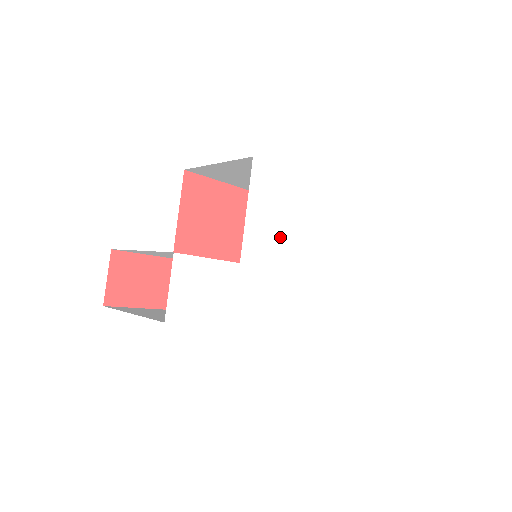
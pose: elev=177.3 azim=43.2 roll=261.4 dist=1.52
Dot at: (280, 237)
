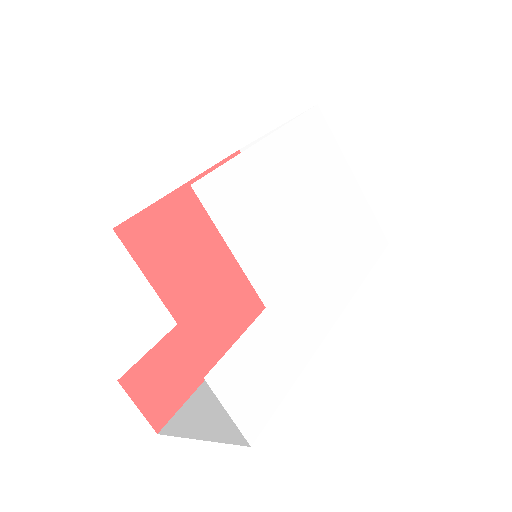
Dot at: (278, 236)
